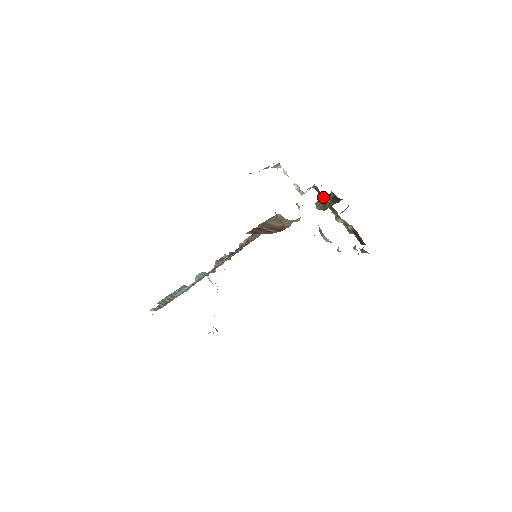
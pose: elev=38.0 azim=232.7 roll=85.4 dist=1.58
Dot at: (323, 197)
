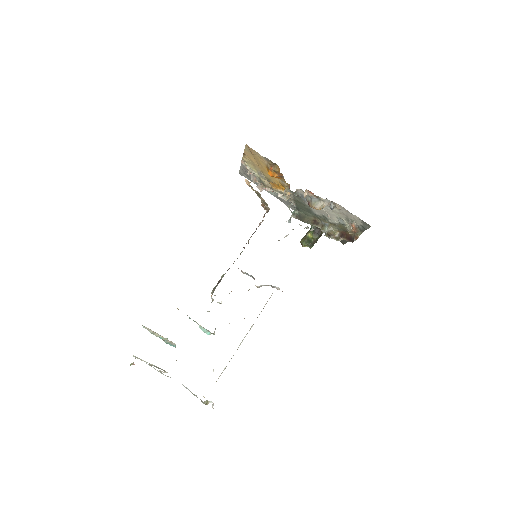
Dot at: (305, 218)
